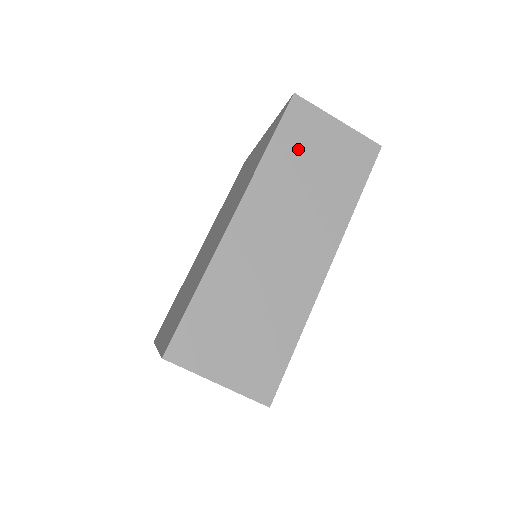
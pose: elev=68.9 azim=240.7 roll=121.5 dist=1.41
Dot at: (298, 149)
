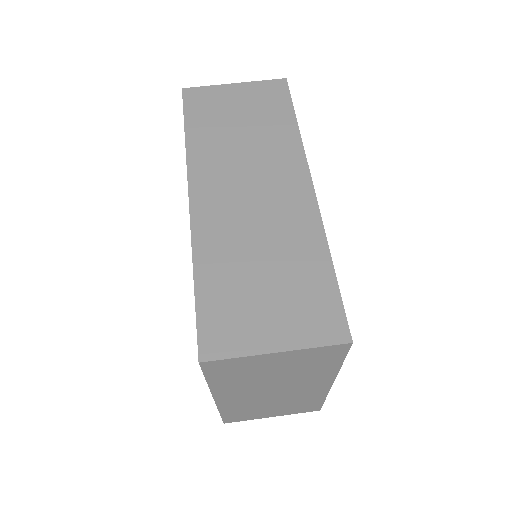
Dot at: (213, 120)
